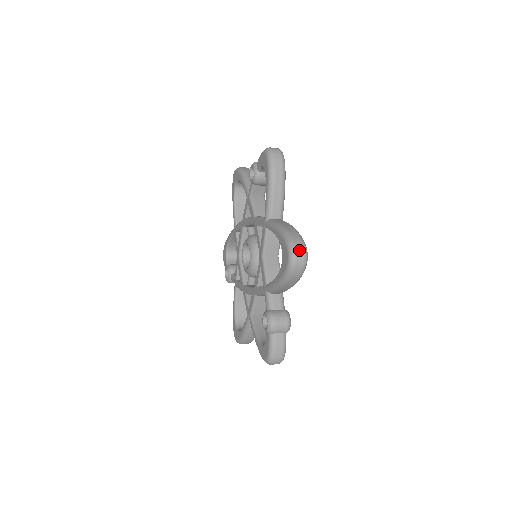
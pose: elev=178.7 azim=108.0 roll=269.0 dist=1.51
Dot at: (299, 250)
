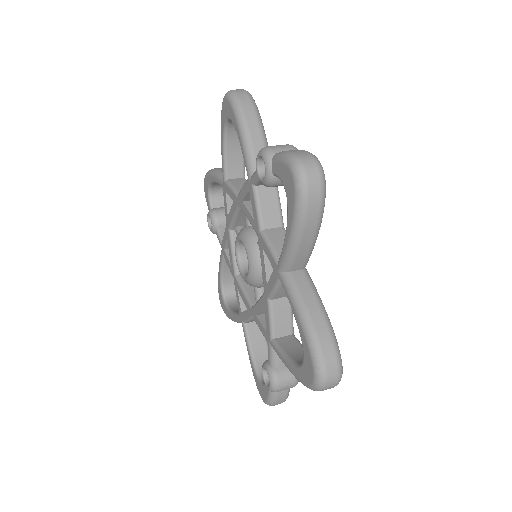
Dot at: (331, 377)
